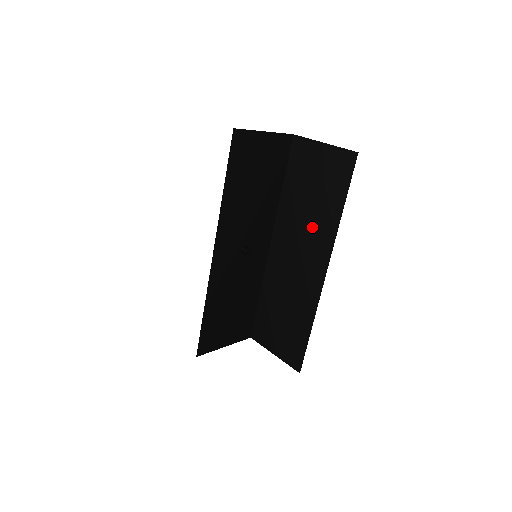
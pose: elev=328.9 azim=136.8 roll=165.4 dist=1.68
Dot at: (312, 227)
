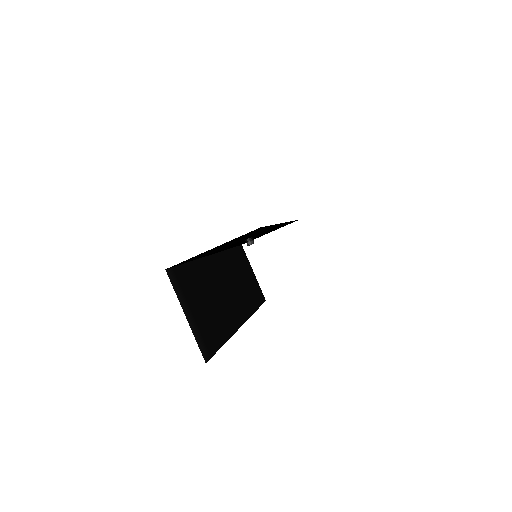
Dot at: occluded
